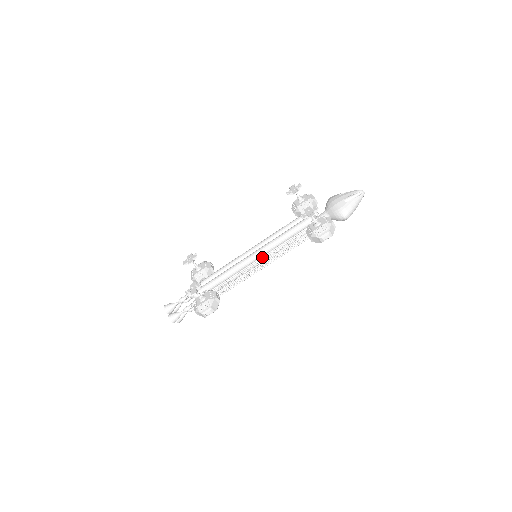
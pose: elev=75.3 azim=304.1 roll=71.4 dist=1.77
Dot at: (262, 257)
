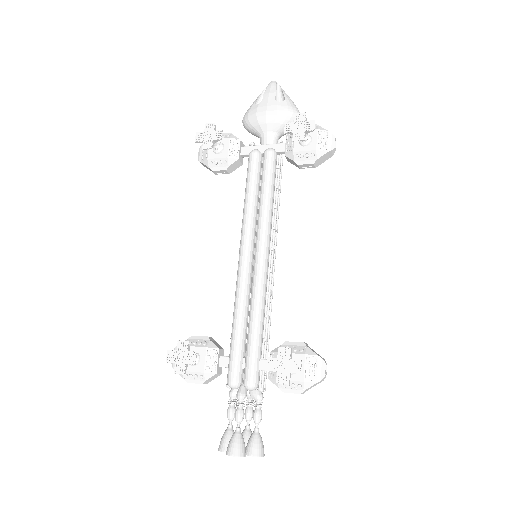
Dot at: (271, 246)
